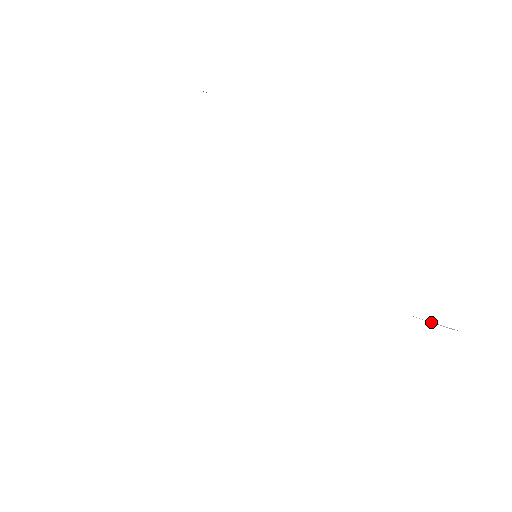
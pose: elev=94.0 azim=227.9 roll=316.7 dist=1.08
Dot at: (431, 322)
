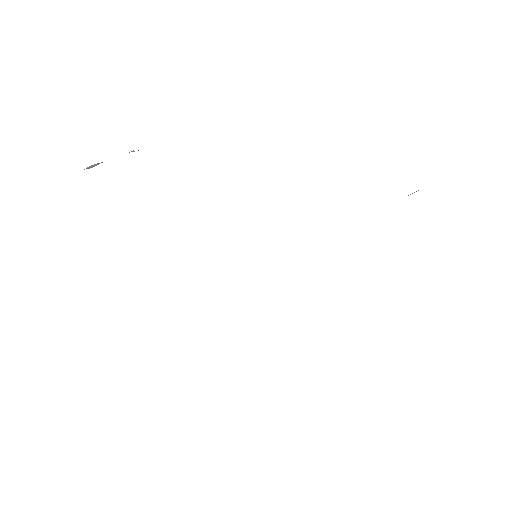
Dot at: occluded
